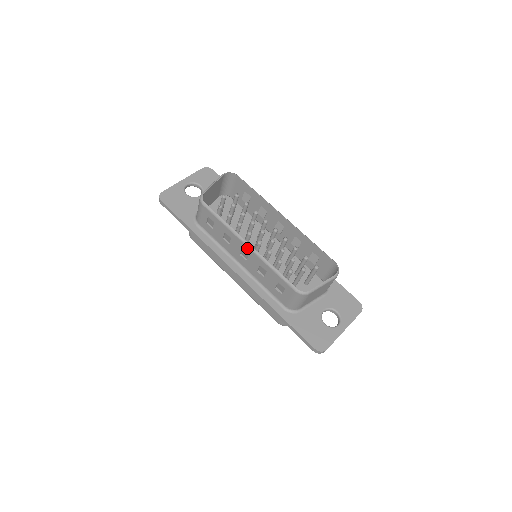
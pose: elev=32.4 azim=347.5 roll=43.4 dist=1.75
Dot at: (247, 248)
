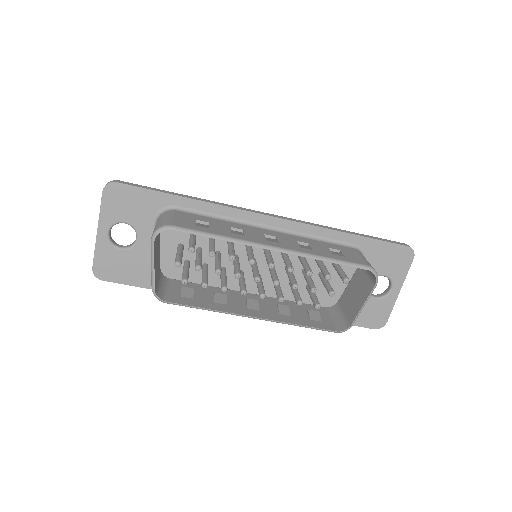
Dot at: (254, 317)
